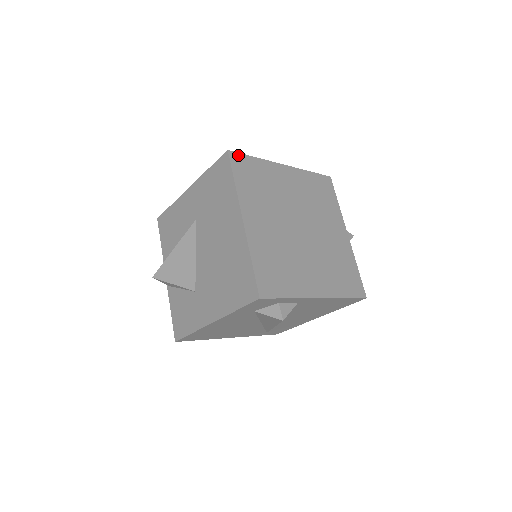
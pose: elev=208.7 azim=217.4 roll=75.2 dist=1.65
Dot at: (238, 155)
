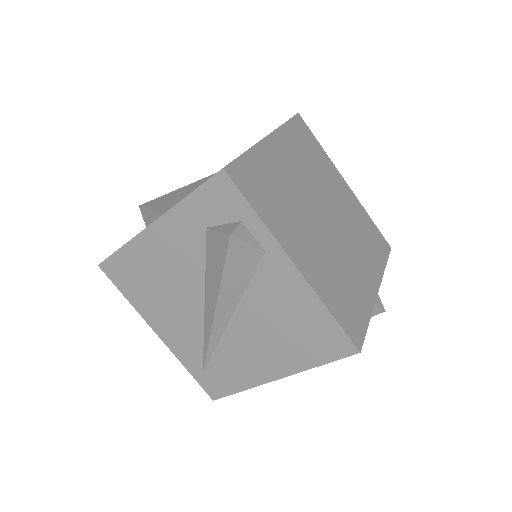
Dot at: (305, 125)
